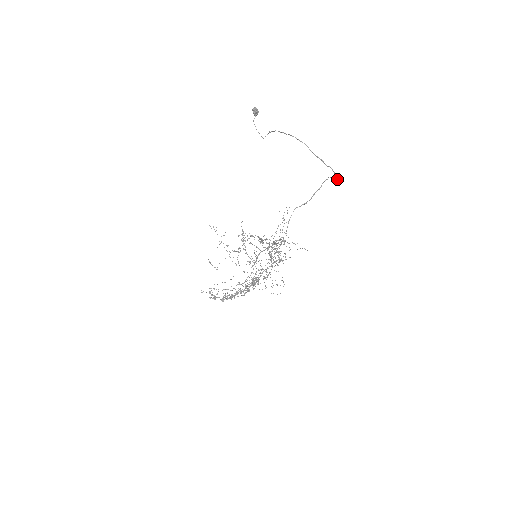
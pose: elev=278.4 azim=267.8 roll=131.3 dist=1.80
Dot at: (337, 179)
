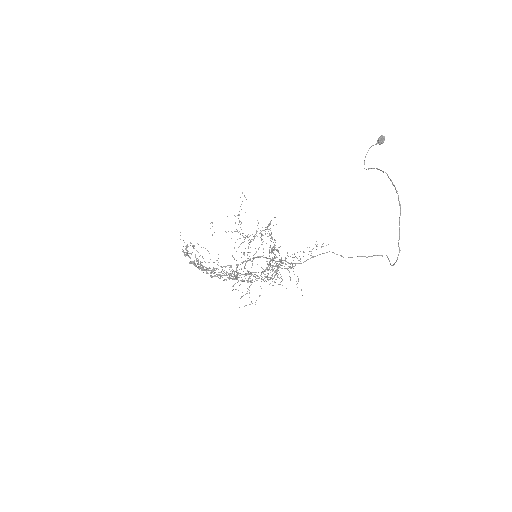
Dot at: (393, 264)
